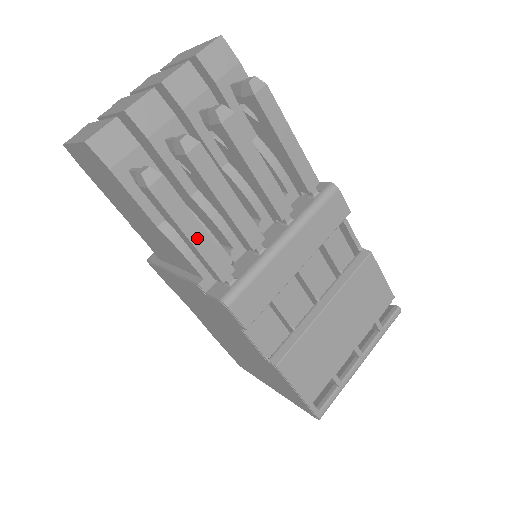
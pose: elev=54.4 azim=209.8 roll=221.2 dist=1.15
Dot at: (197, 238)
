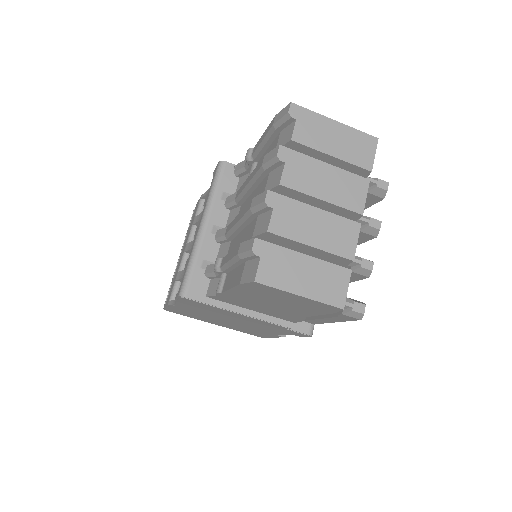
Dot at: occluded
